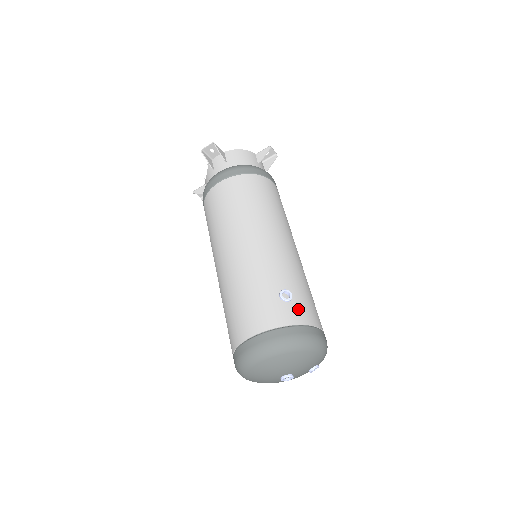
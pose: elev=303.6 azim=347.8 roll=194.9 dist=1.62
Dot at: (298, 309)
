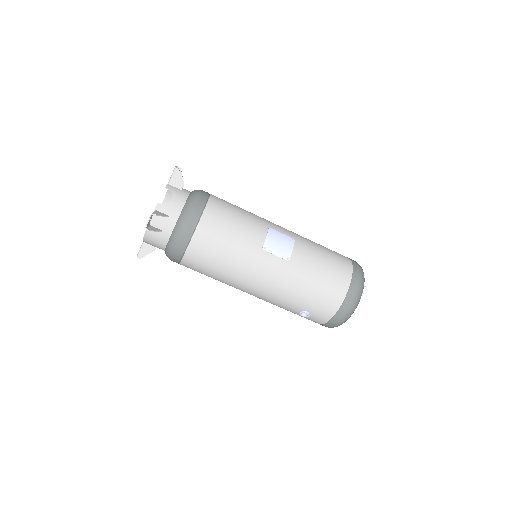
Dot at: (319, 314)
